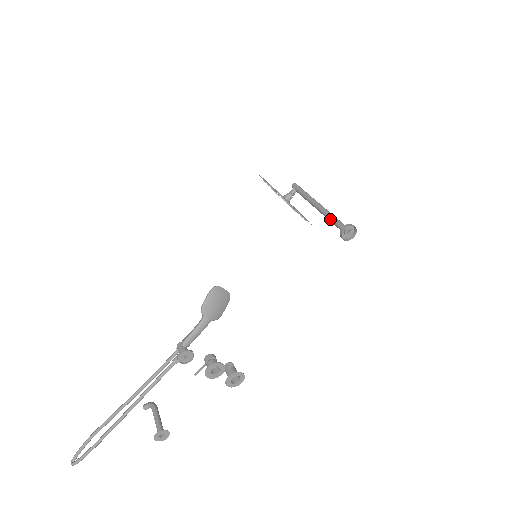
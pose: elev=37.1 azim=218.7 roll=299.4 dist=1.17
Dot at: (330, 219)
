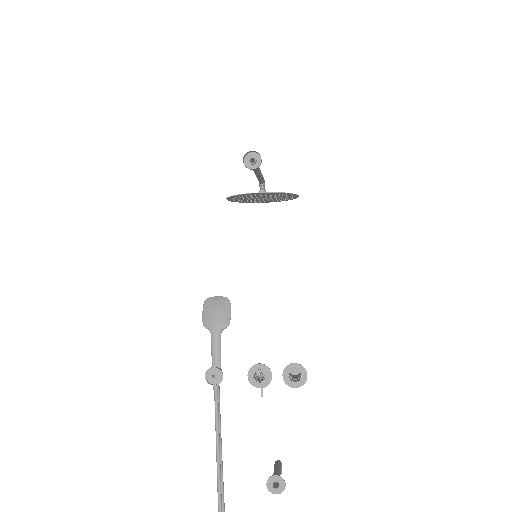
Dot at: occluded
